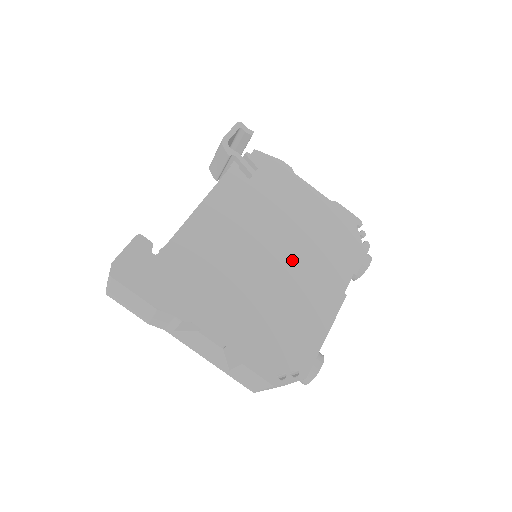
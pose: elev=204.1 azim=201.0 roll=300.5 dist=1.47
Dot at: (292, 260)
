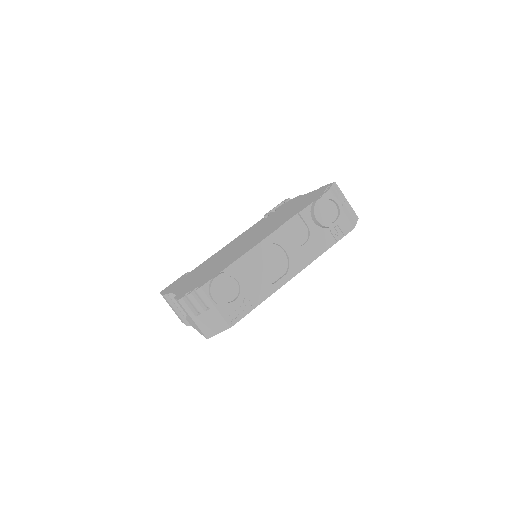
Dot at: occluded
